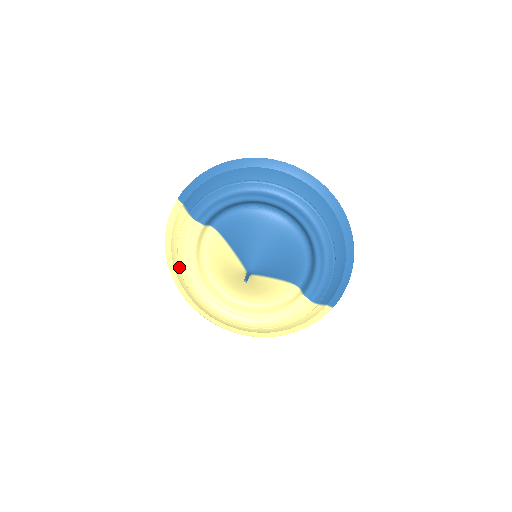
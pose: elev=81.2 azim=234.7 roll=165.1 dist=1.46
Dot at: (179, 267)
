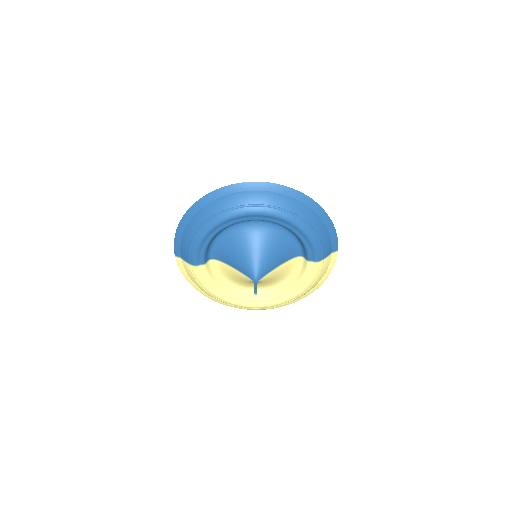
Dot at: (212, 296)
